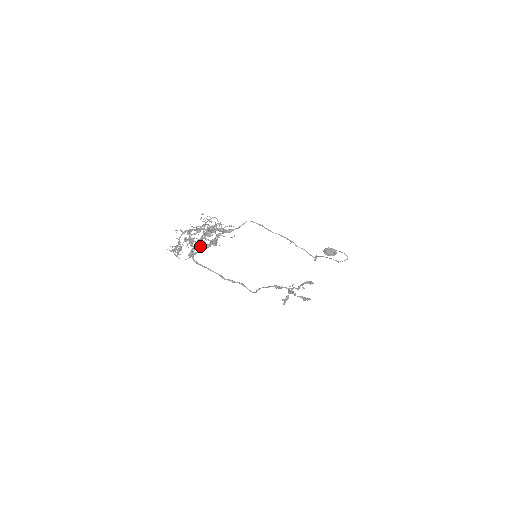
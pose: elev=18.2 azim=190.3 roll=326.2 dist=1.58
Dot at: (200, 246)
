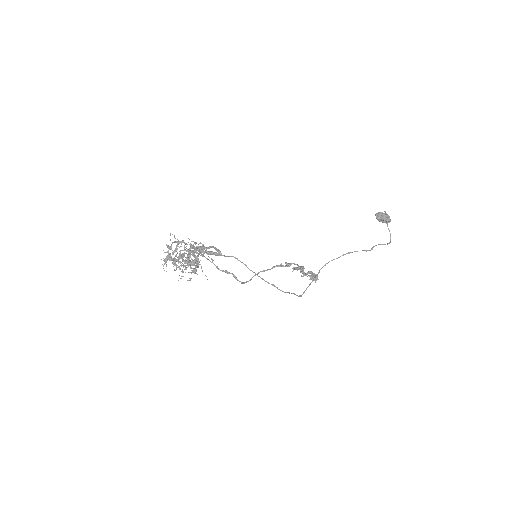
Dot at: occluded
